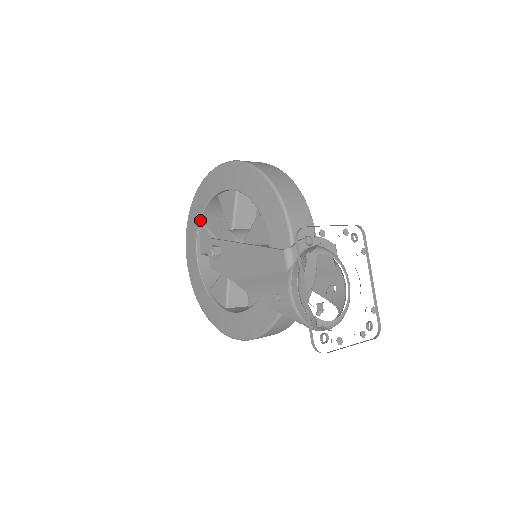
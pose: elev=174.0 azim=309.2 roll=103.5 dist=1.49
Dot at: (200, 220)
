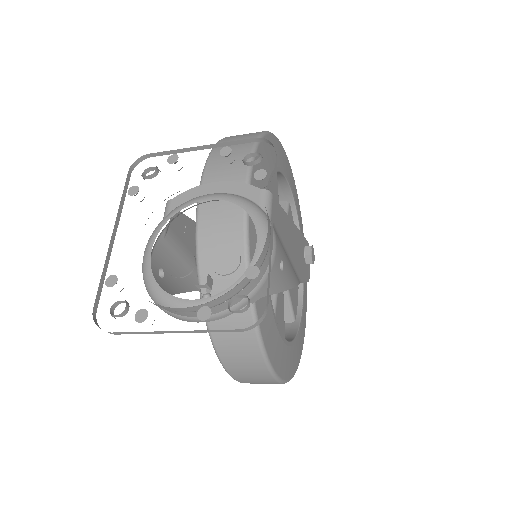
Dot at: occluded
